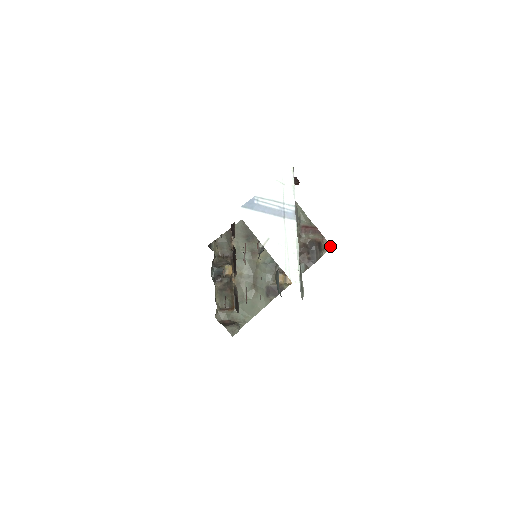
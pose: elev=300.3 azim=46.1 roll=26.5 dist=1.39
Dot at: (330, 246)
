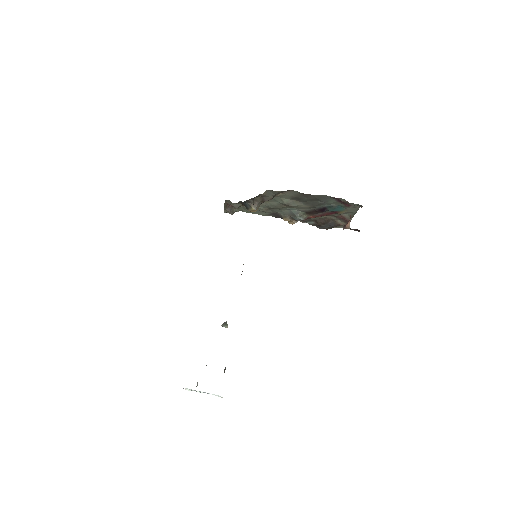
Dot at: occluded
